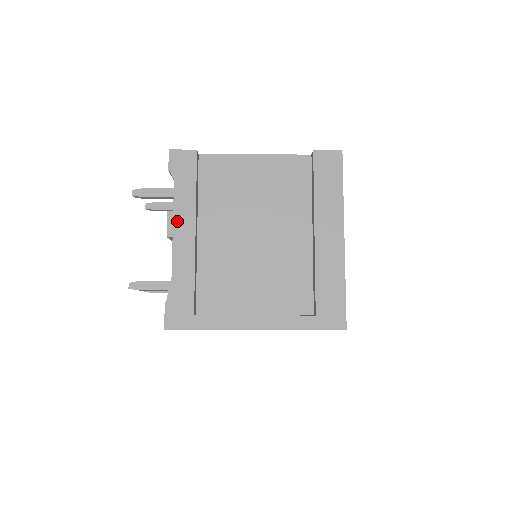
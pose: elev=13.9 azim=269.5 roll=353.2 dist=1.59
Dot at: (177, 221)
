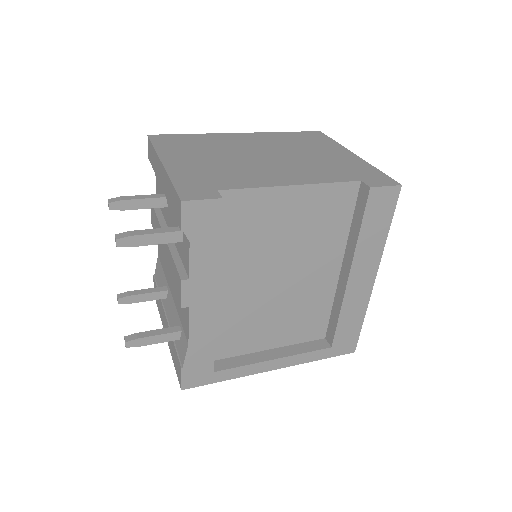
Dot at: (194, 290)
